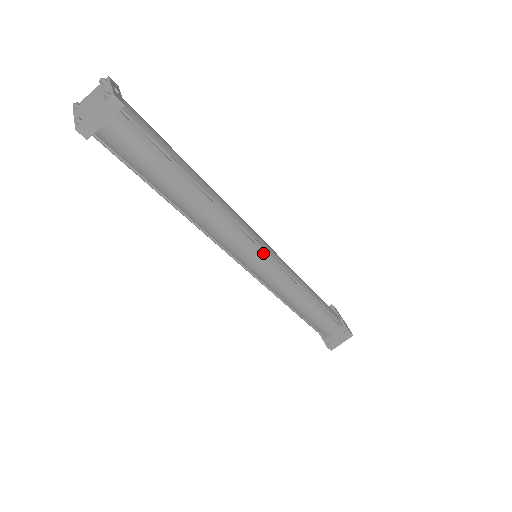
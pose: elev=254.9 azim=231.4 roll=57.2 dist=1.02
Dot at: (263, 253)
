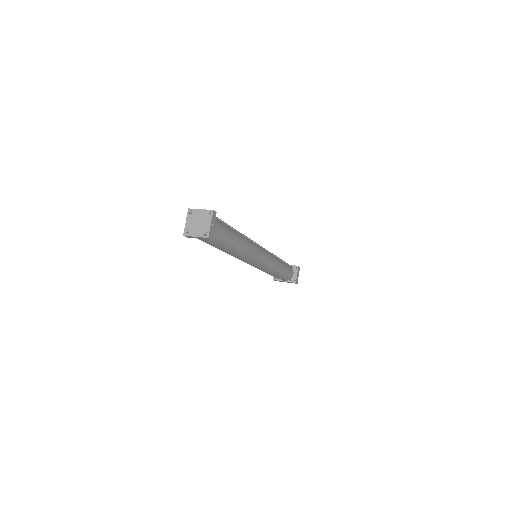
Dot at: (262, 250)
